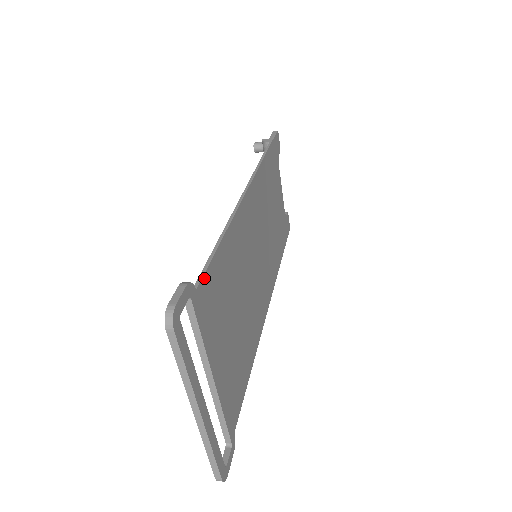
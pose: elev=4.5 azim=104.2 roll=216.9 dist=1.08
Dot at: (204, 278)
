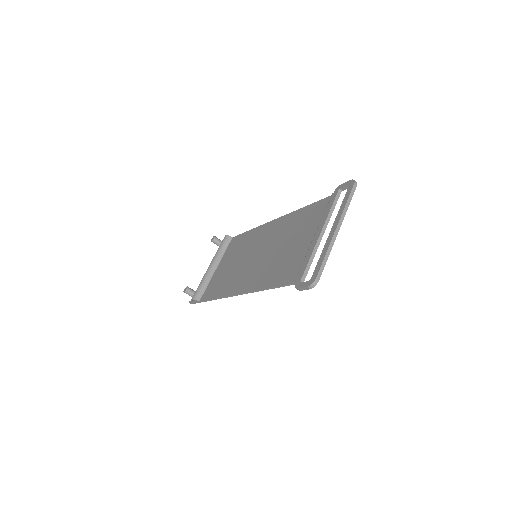
Dot at: (327, 200)
